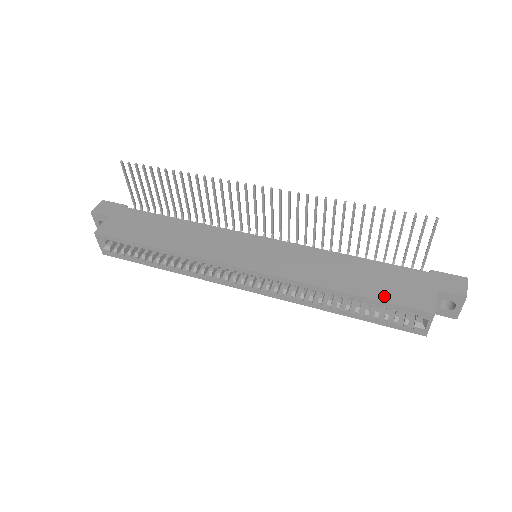
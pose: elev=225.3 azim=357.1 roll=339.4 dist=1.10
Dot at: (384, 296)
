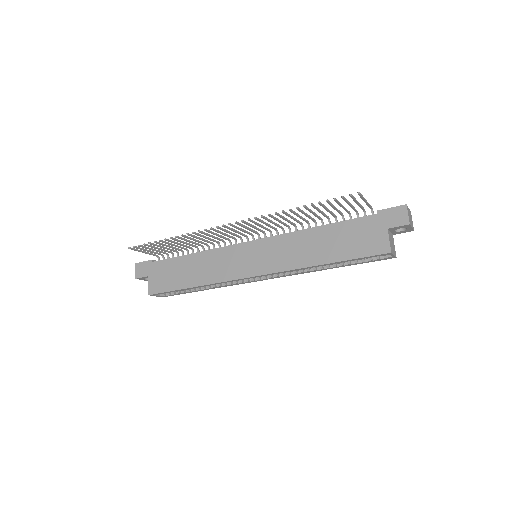
Dot at: (352, 254)
